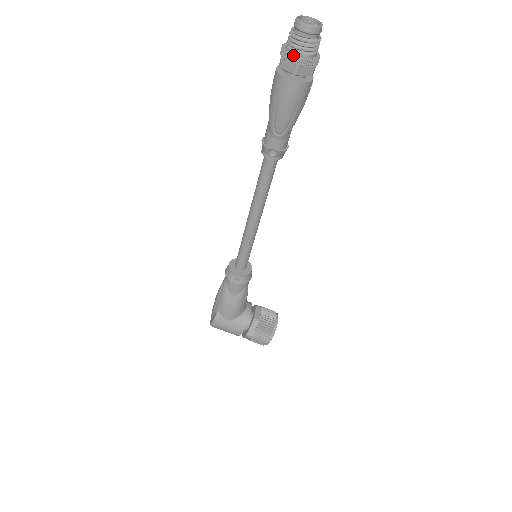
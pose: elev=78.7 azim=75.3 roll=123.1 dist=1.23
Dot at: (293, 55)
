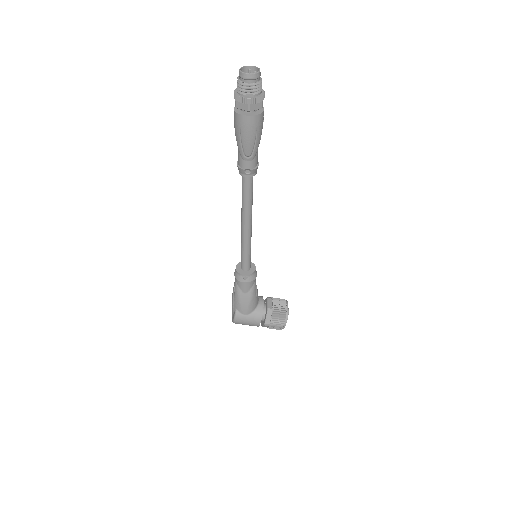
Dot at: (243, 97)
